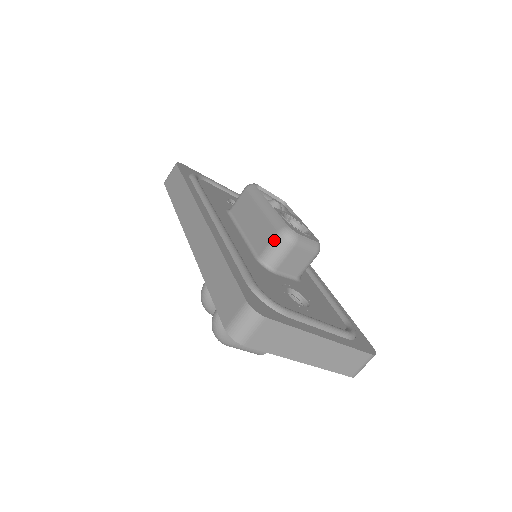
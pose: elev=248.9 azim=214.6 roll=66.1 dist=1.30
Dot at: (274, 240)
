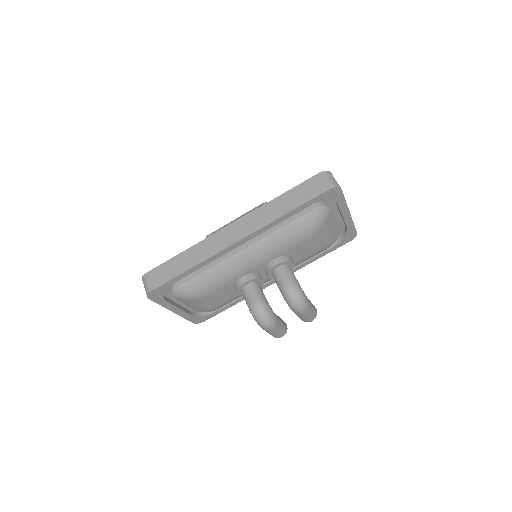
Dot at: occluded
